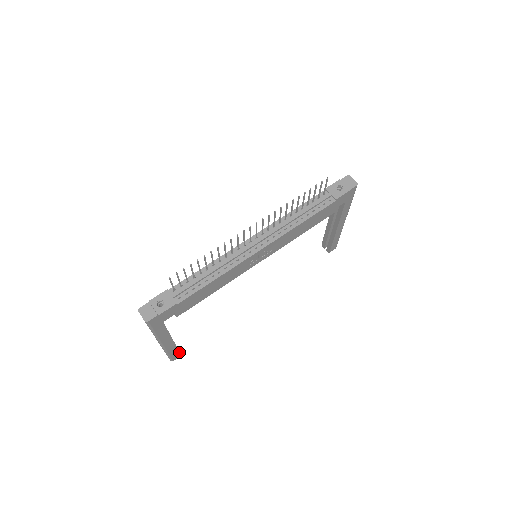
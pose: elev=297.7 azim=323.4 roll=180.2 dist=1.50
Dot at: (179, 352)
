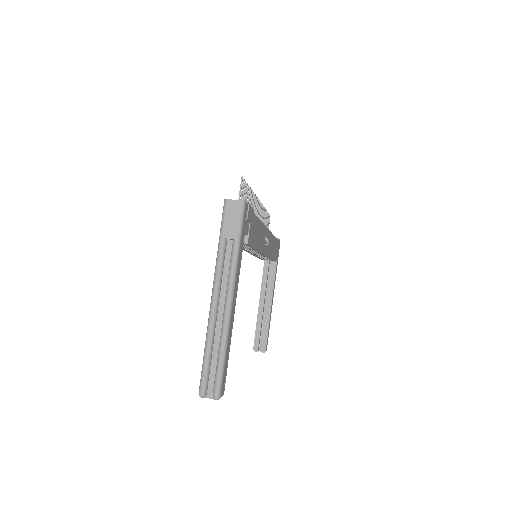
Dot at: (225, 374)
